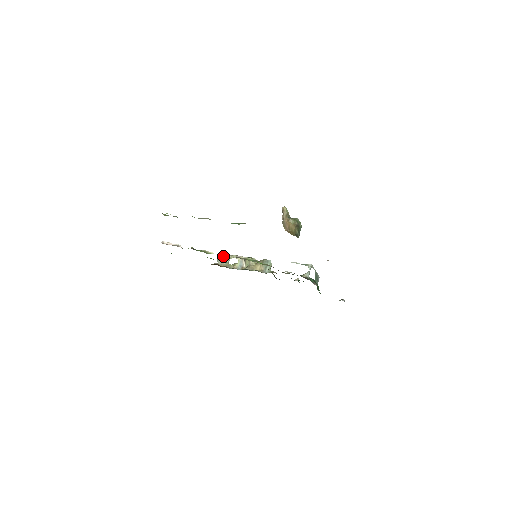
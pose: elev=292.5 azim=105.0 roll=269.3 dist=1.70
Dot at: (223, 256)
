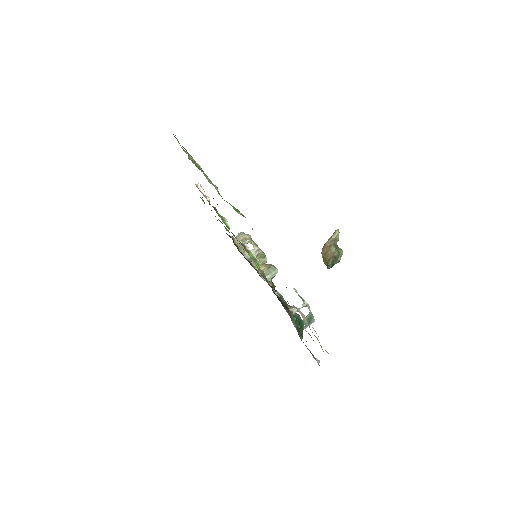
Dot at: (245, 235)
